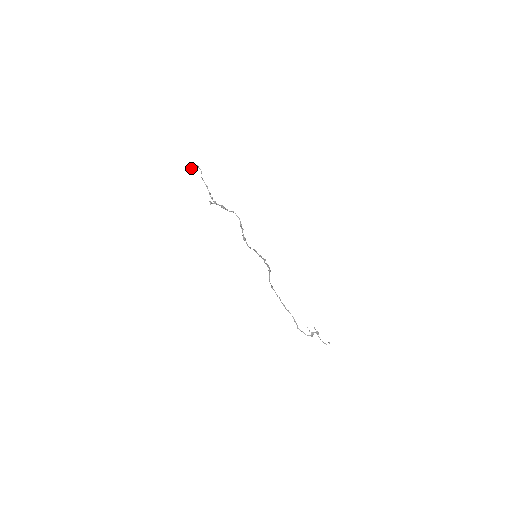
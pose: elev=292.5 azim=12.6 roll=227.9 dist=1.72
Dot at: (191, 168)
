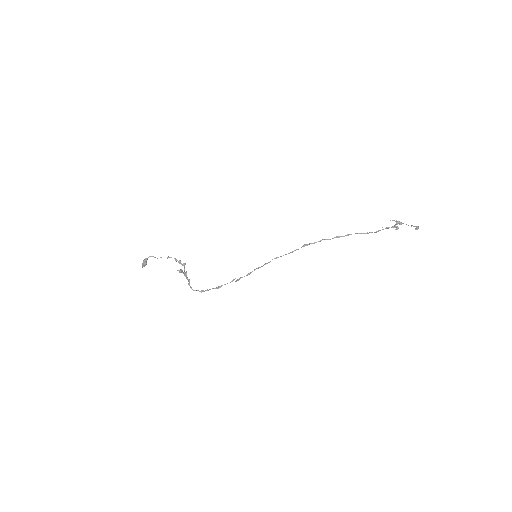
Dot at: (144, 266)
